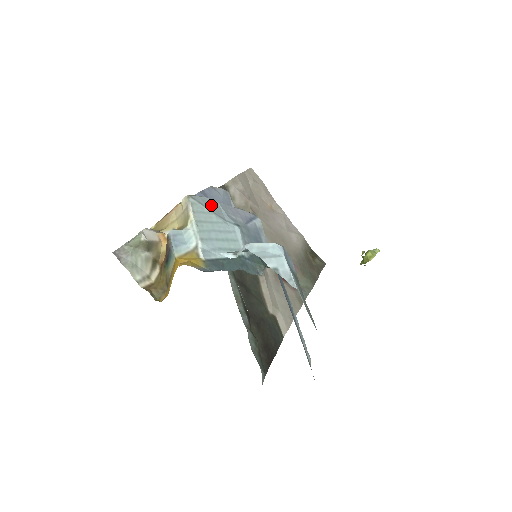
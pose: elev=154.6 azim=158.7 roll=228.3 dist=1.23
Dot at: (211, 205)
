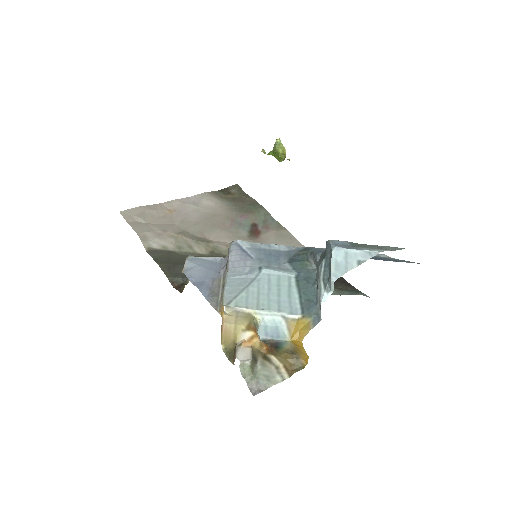
Dot at: (235, 287)
